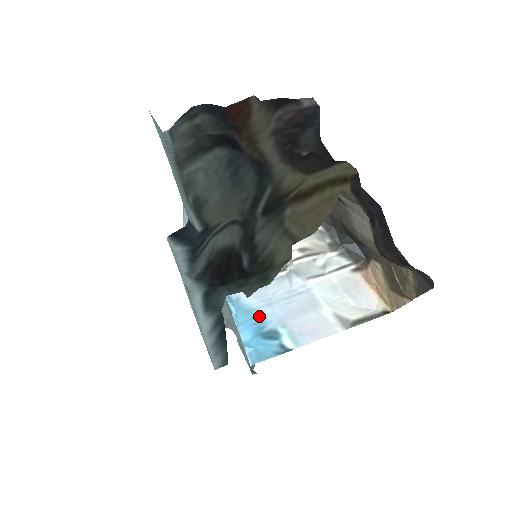
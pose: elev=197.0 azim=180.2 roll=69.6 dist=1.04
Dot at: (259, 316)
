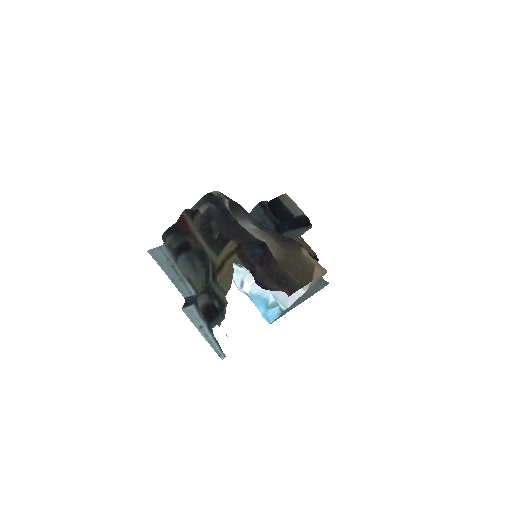
Dot at: (264, 298)
